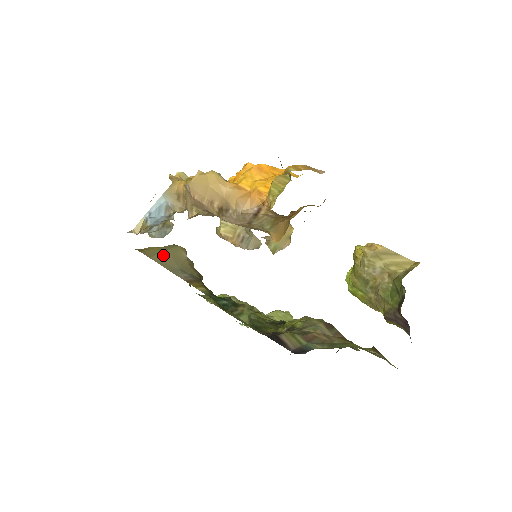
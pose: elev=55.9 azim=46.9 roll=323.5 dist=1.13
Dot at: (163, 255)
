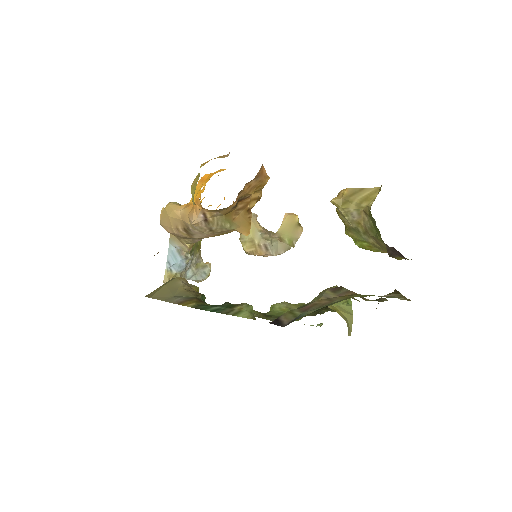
Dot at: (161, 291)
